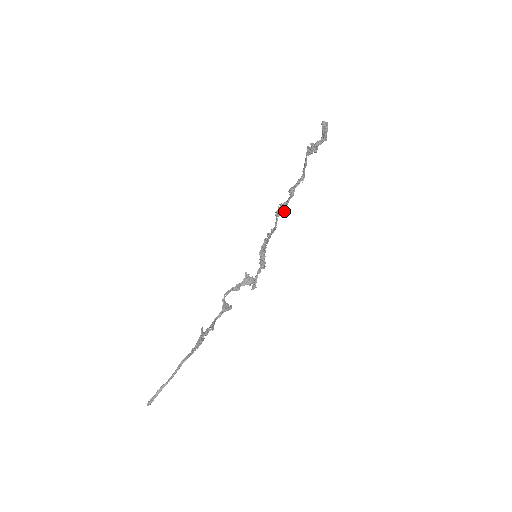
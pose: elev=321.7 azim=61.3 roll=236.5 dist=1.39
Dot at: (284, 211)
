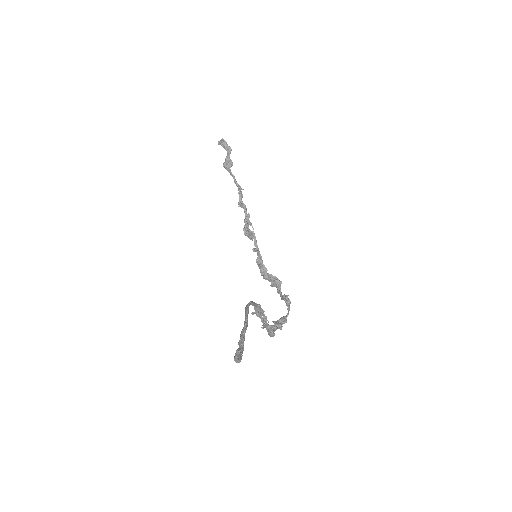
Dot at: occluded
